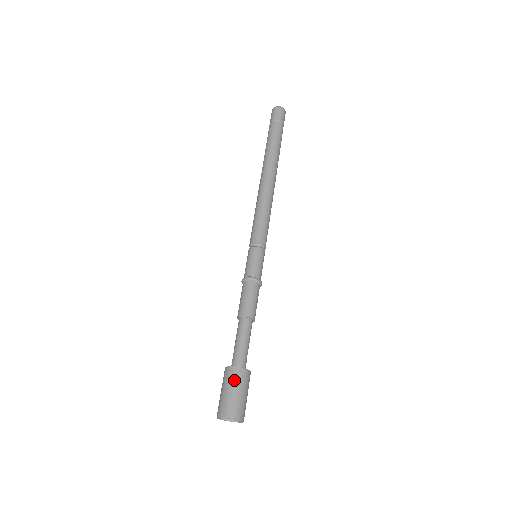
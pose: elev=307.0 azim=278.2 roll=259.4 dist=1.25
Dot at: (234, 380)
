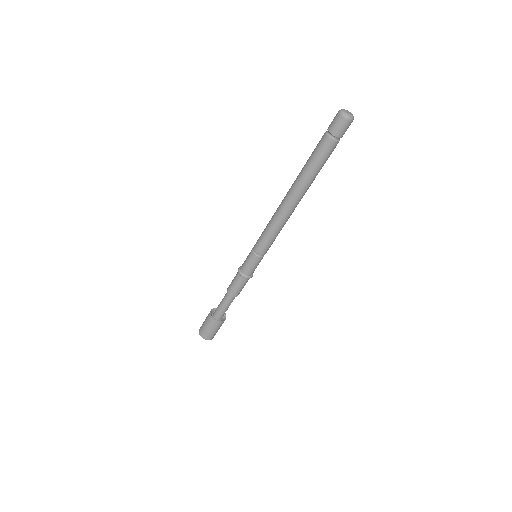
Dot at: (210, 324)
